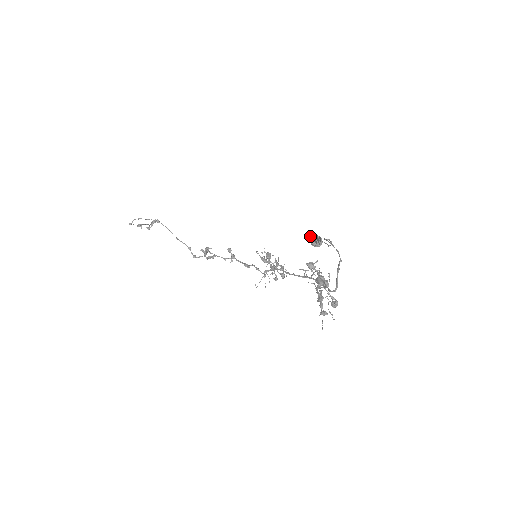
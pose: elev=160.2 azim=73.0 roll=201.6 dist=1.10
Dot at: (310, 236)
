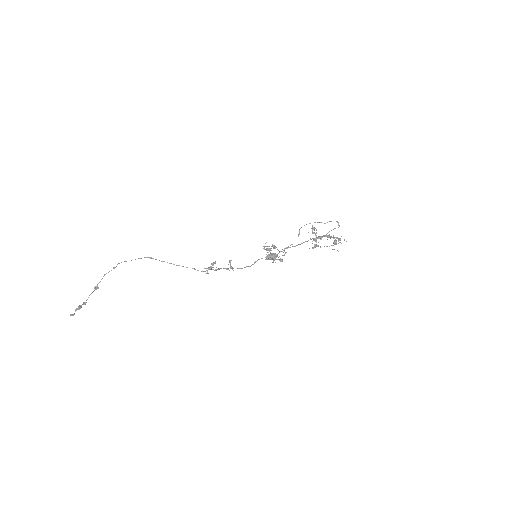
Dot at: occluded
